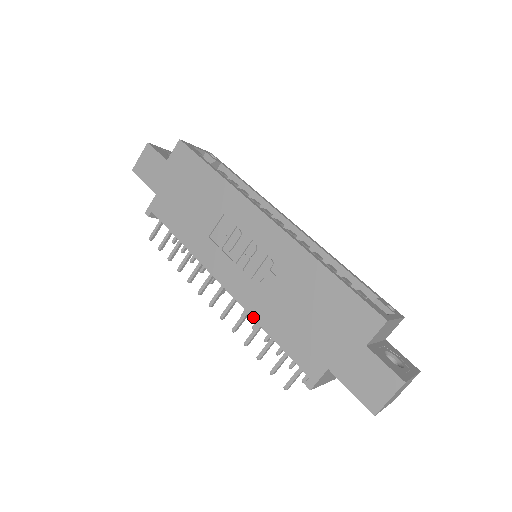
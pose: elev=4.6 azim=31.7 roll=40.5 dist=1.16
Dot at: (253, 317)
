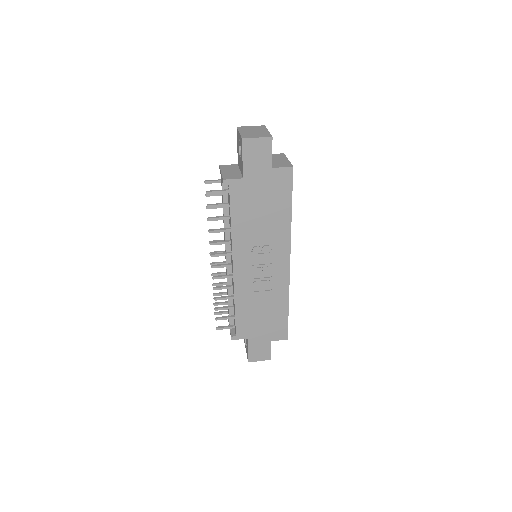
Dot at: (235, 297)
